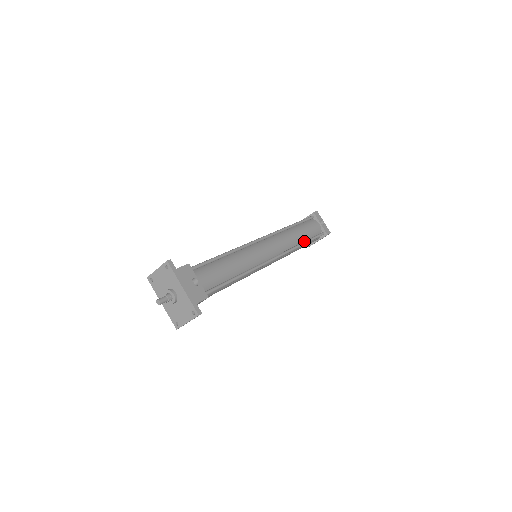
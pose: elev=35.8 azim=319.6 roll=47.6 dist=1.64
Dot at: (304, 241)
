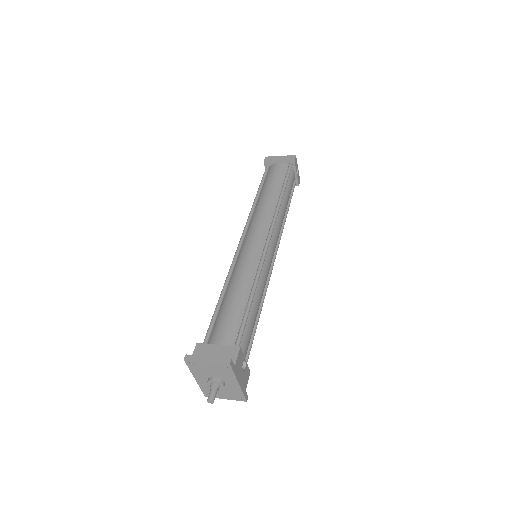
Dot at: (287, 210)
